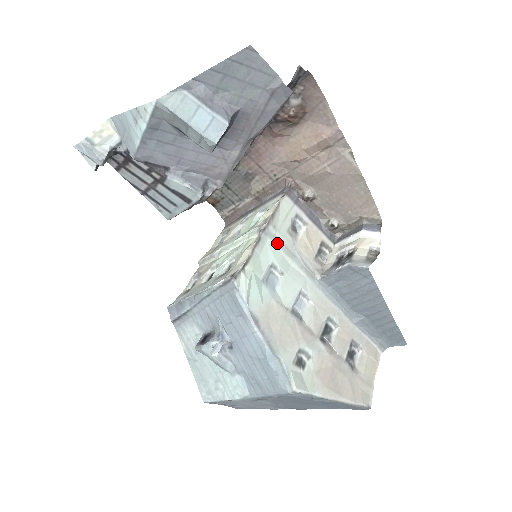
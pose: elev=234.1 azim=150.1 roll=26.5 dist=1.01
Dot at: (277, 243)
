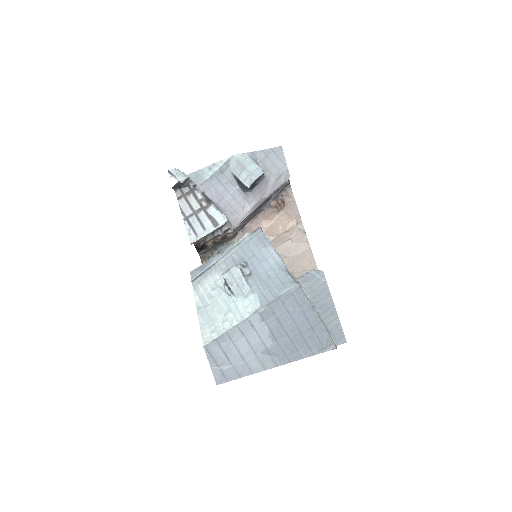
Dot at: occluded
